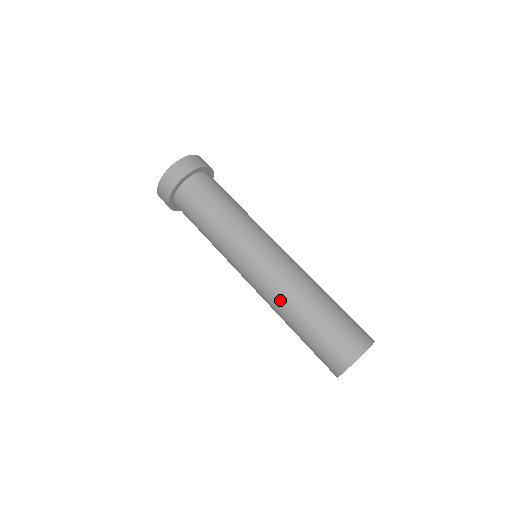
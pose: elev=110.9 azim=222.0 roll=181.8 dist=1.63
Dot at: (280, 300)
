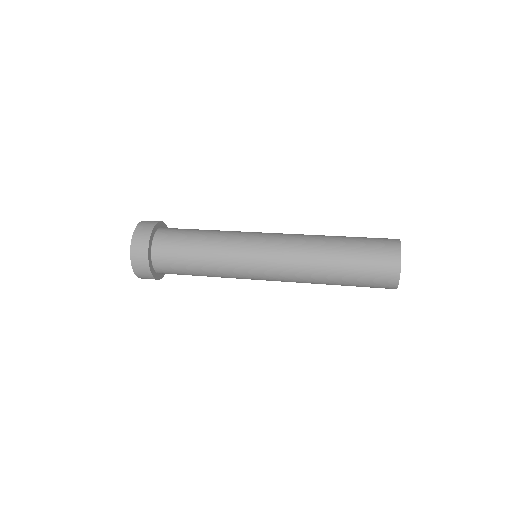
Dot at: (306, 266)
